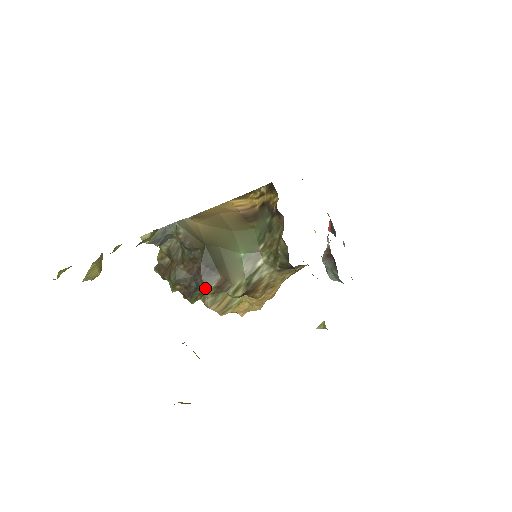
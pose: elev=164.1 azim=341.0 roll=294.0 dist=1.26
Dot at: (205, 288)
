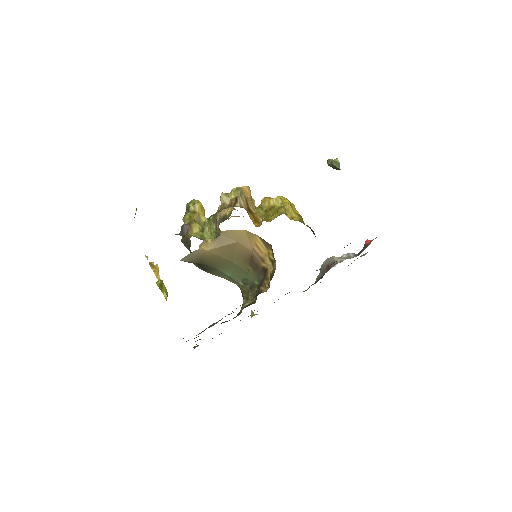
Dot at: (195, 264)
